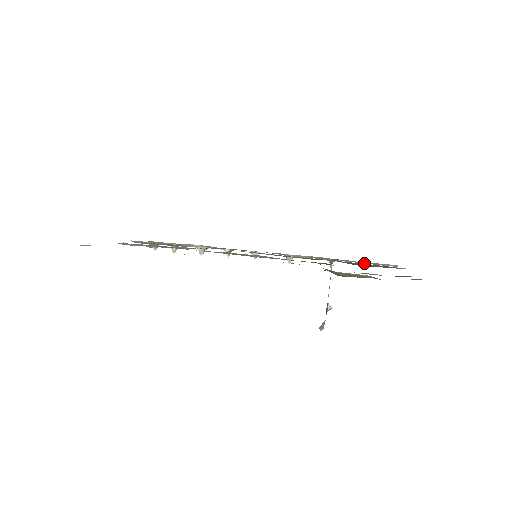
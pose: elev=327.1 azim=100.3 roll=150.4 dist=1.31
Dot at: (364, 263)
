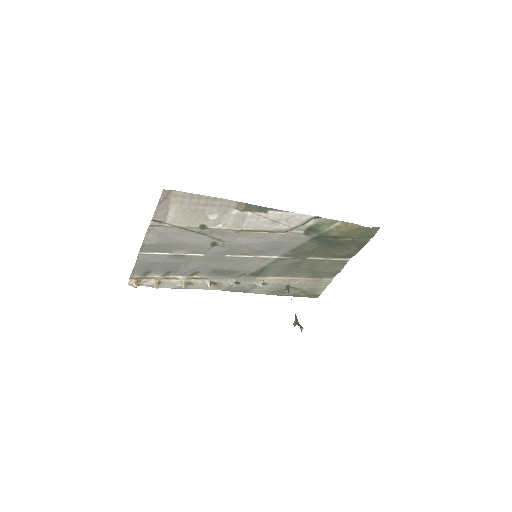
Dot at: (311, 281)
